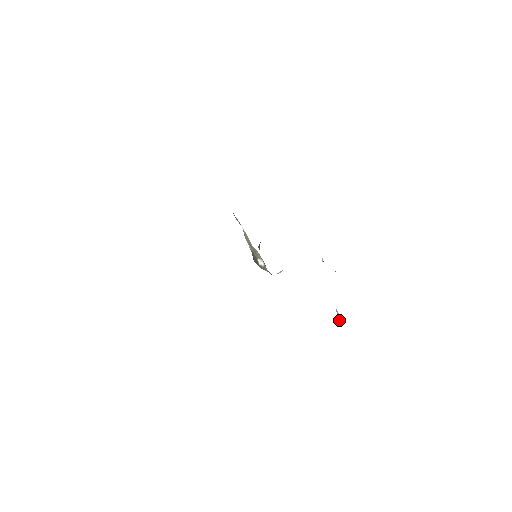
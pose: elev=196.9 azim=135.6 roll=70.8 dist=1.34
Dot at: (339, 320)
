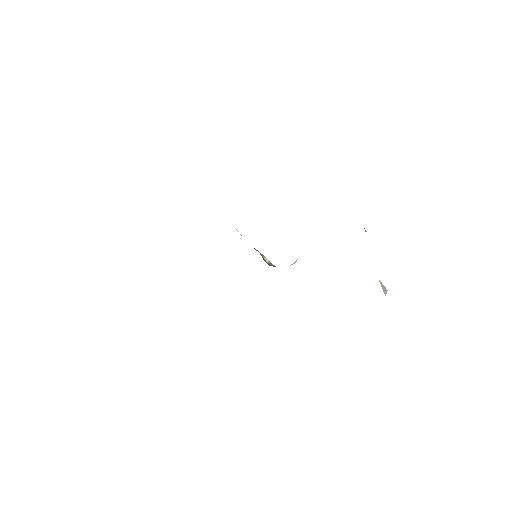
Dot at: (384, 292)
